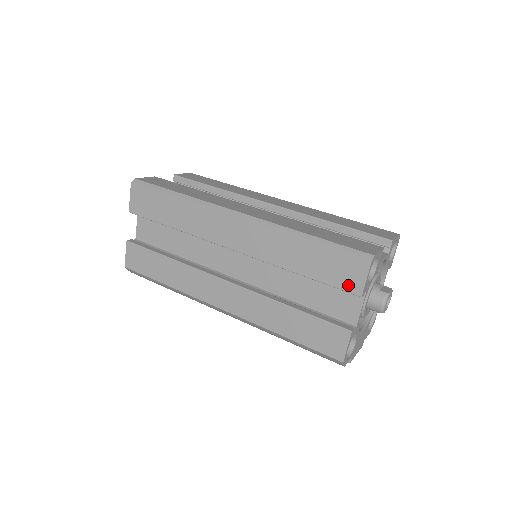
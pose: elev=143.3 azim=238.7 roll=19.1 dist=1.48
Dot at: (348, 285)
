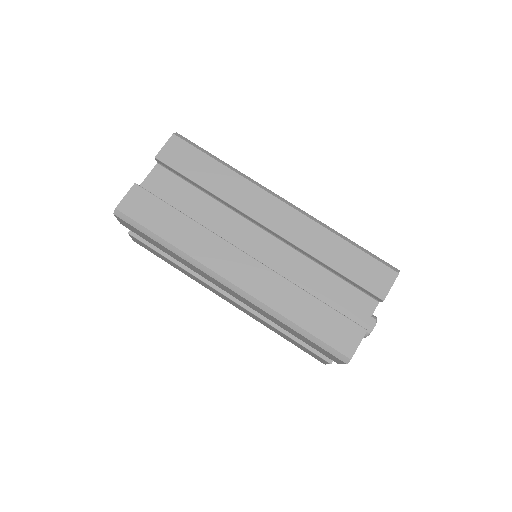
Dot at: (328, 357)
